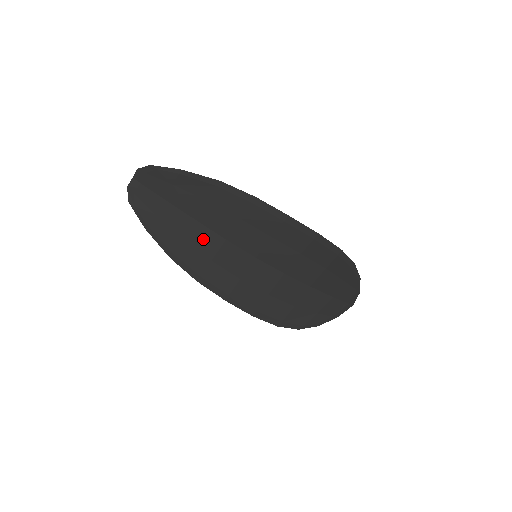
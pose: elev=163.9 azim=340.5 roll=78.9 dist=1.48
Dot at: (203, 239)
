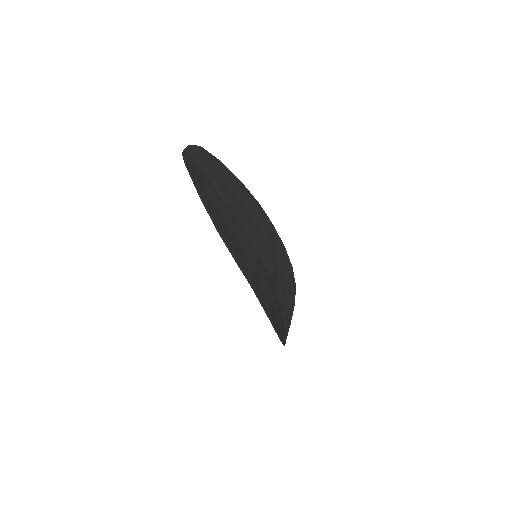
Dot at: (232, 223)
